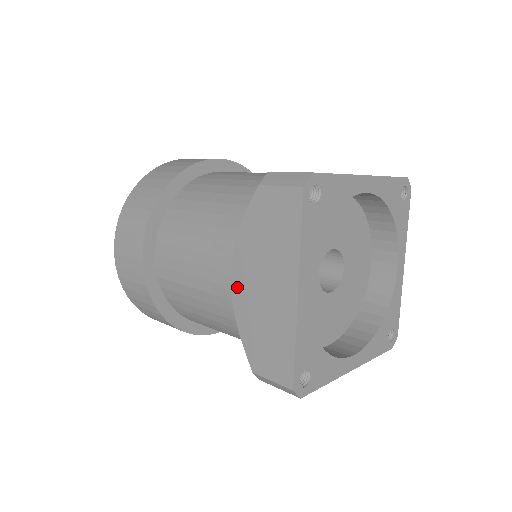
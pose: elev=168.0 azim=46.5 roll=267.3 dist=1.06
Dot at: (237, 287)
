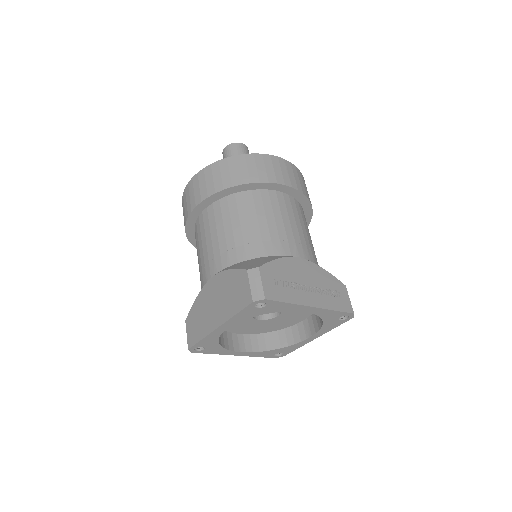
Dot at: occluded
